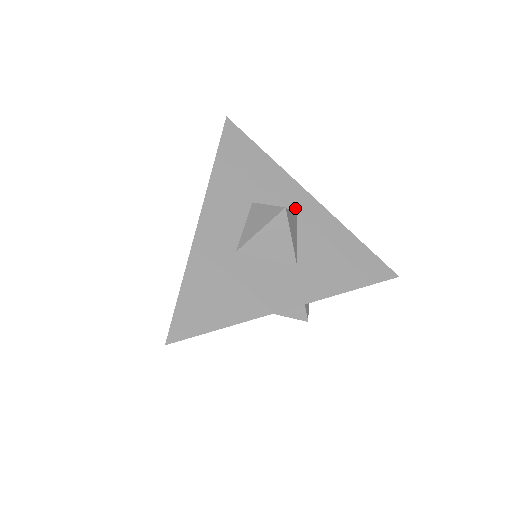
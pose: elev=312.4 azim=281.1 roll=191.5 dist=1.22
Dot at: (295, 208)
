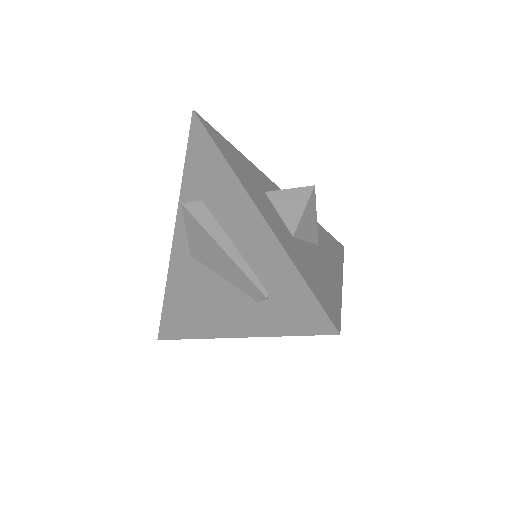
Dot at: occluded
